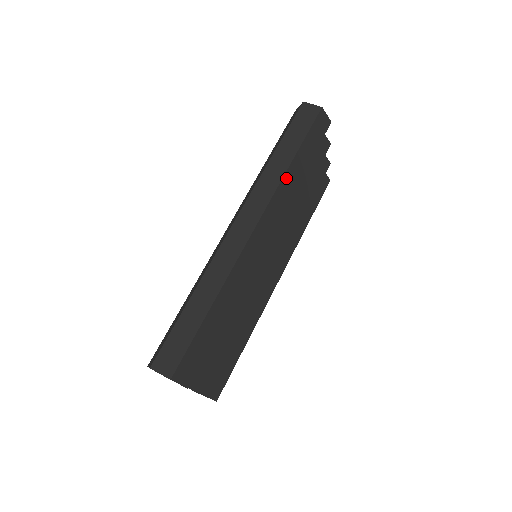
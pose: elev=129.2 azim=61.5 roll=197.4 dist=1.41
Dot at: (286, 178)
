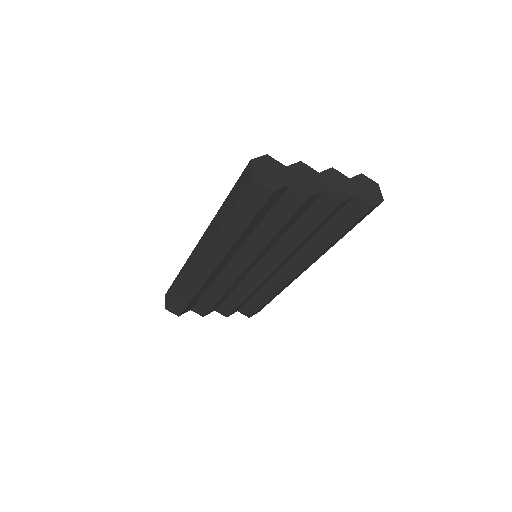
Dot at: (222, 233)
